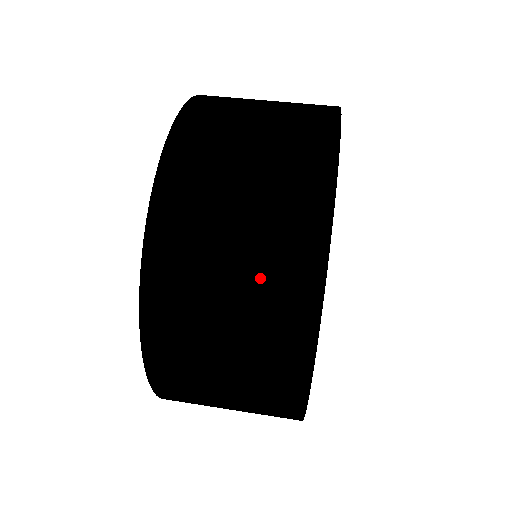
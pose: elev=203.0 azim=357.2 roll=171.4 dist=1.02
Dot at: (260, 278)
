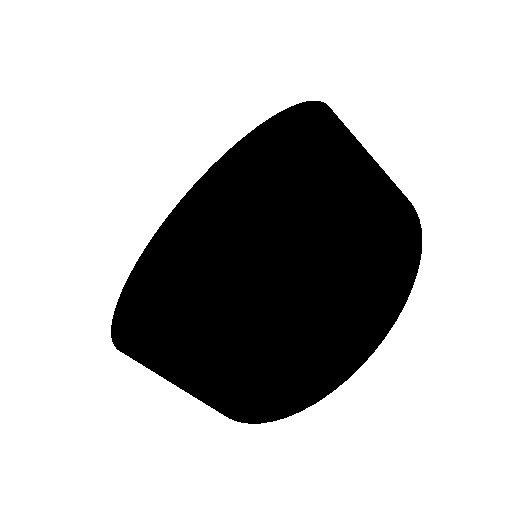
Dot at: (355, 303)
